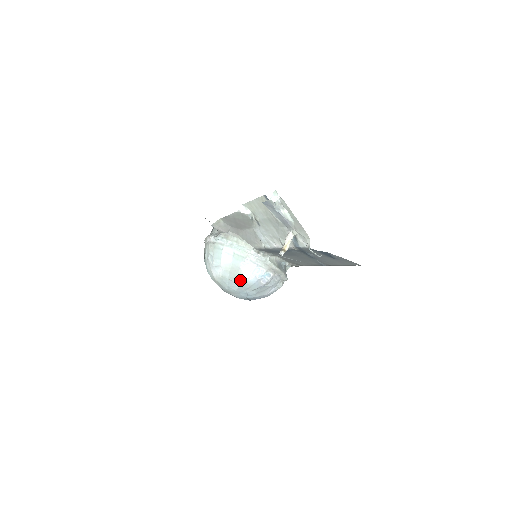
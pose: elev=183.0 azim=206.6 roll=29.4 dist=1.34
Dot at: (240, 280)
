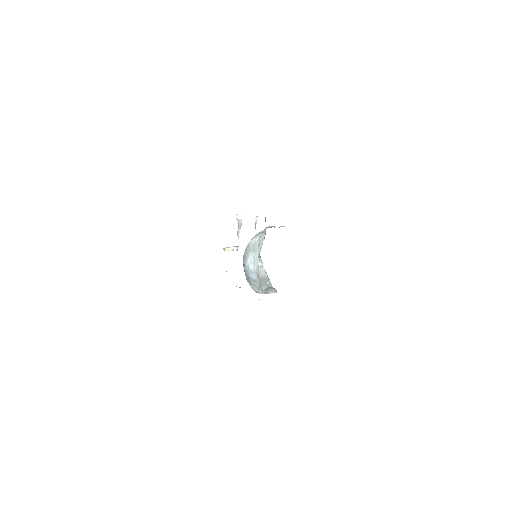
Dot at: (245, 260)
